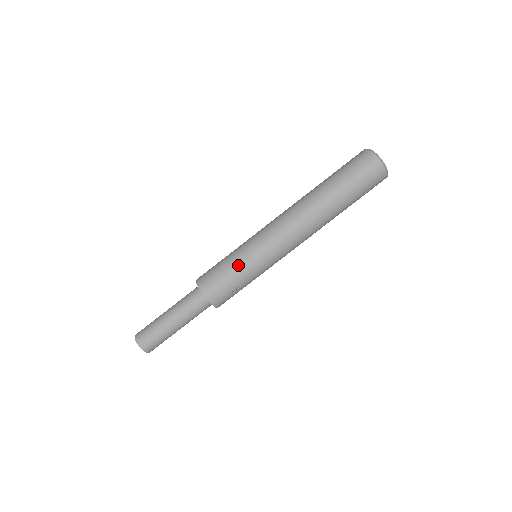
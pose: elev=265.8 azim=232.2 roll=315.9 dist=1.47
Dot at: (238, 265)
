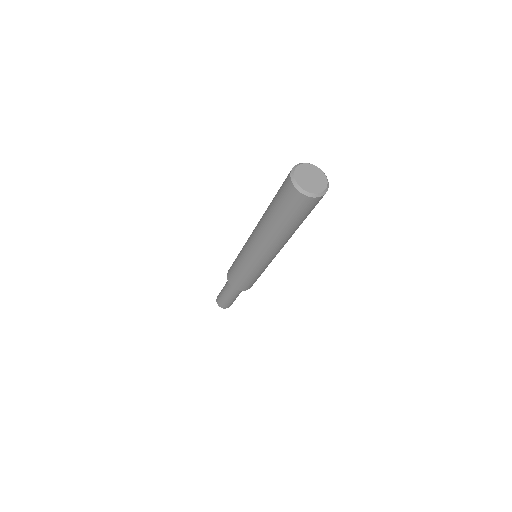
Dot at: (257, 276)
